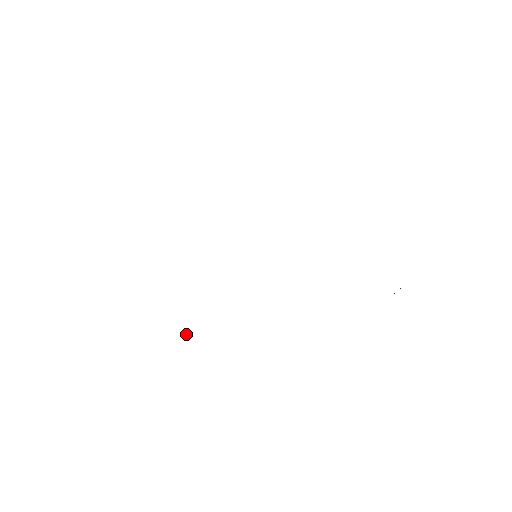
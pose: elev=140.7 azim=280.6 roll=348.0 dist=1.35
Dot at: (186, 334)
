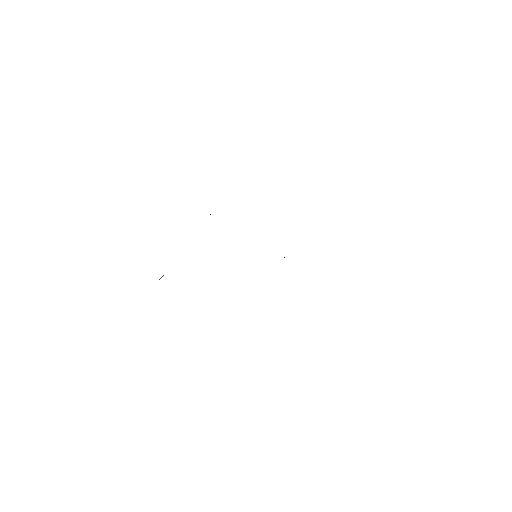
Dot at: occluded
